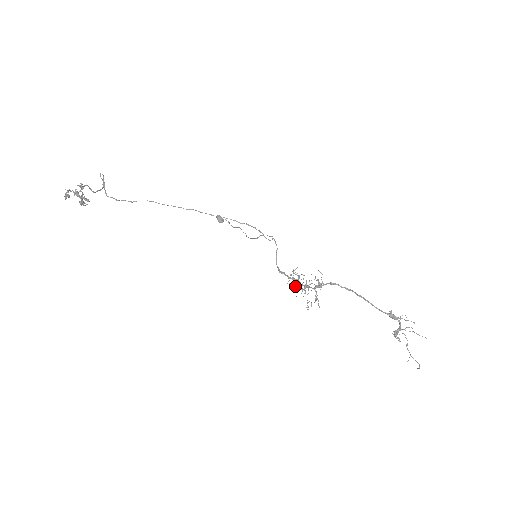
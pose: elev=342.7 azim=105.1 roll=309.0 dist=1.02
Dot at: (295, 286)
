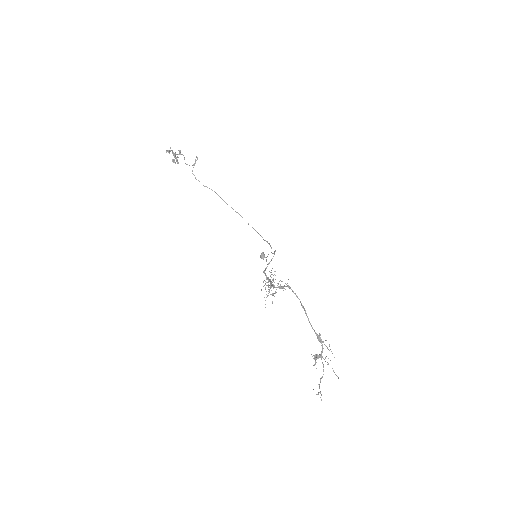
Dot at: occluded
